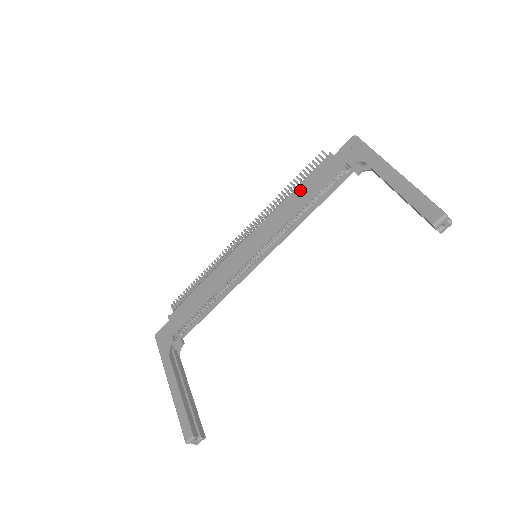
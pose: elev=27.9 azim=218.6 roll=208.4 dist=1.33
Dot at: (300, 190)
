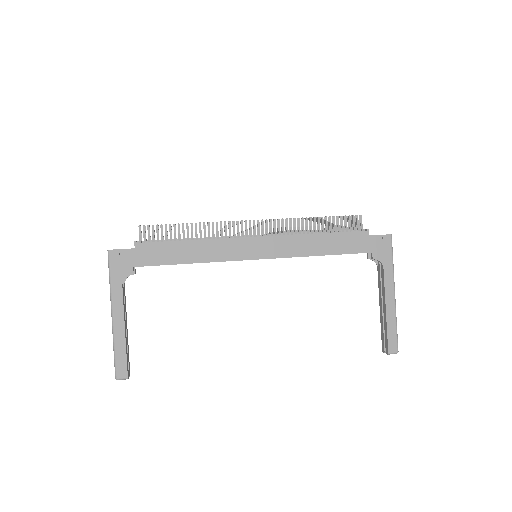
Dot at: (328, 239)
